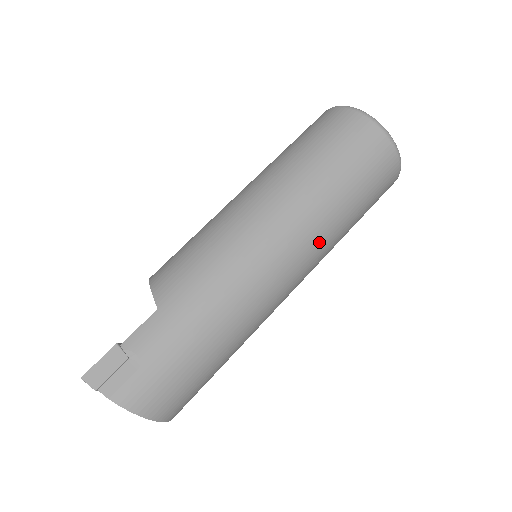
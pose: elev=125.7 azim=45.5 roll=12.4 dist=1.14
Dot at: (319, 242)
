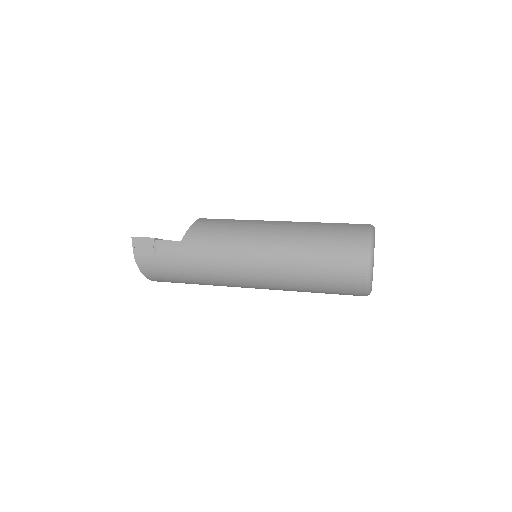
Dot at: (279, 285)
